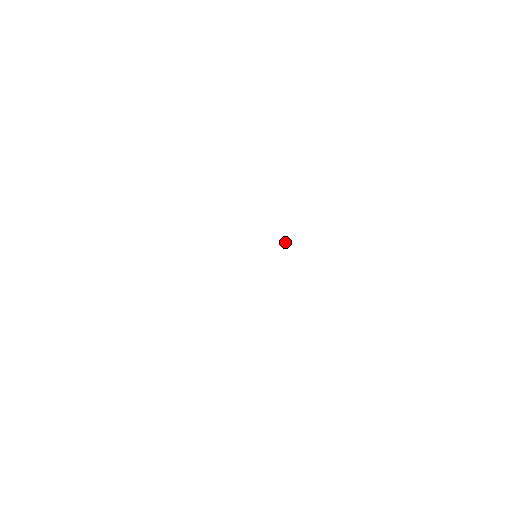
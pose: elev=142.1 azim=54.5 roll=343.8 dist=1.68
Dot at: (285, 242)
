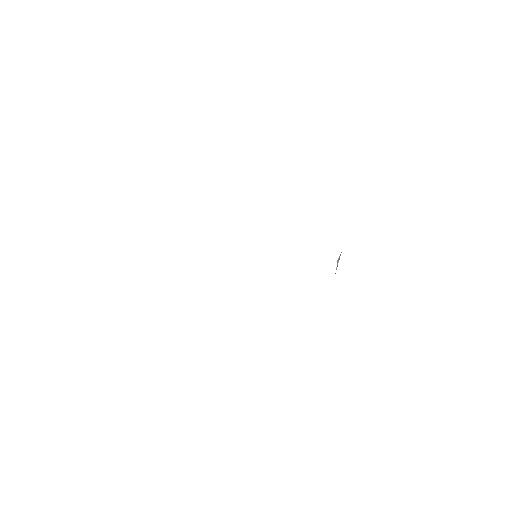
Dot at: (337, 263)
